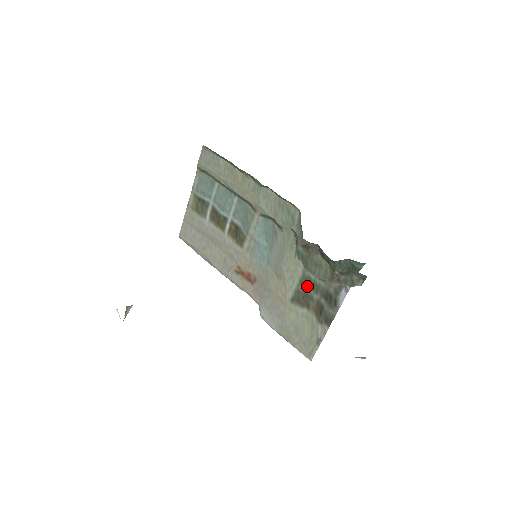
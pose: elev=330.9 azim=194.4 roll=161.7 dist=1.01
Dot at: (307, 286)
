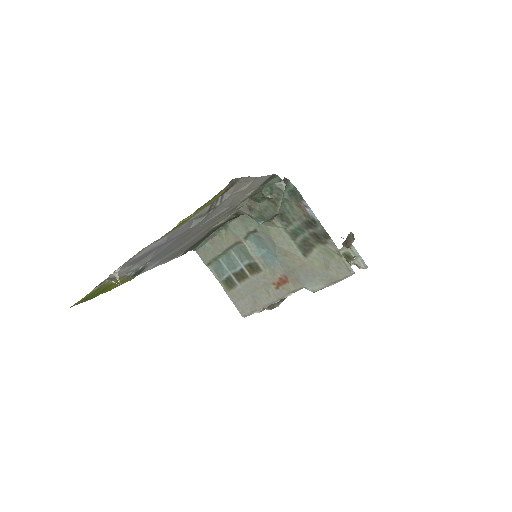
Dot at: (298, 236)
